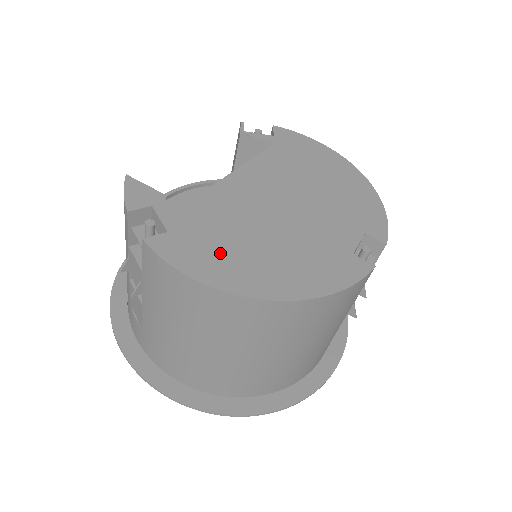
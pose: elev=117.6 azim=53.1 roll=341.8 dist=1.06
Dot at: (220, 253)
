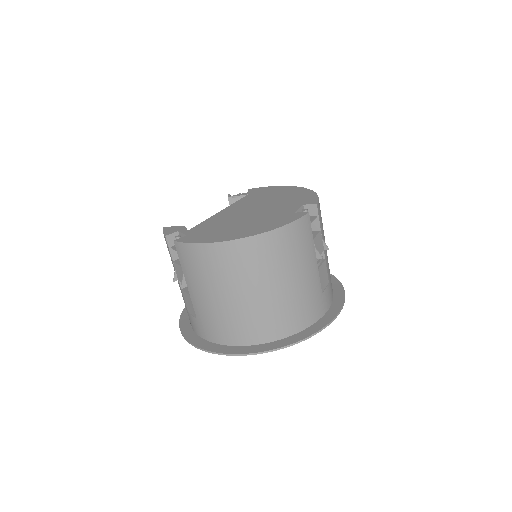
Dot at: (216, 233)
